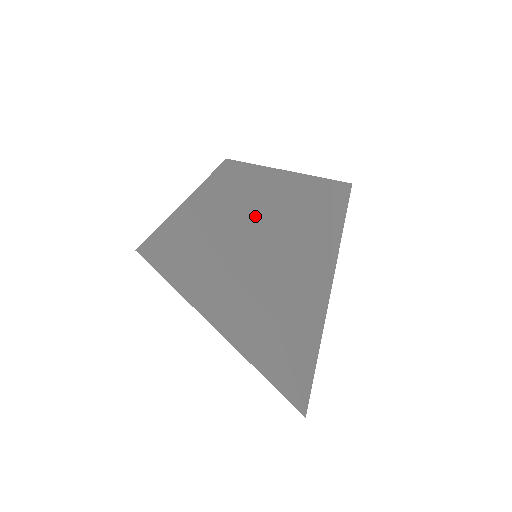
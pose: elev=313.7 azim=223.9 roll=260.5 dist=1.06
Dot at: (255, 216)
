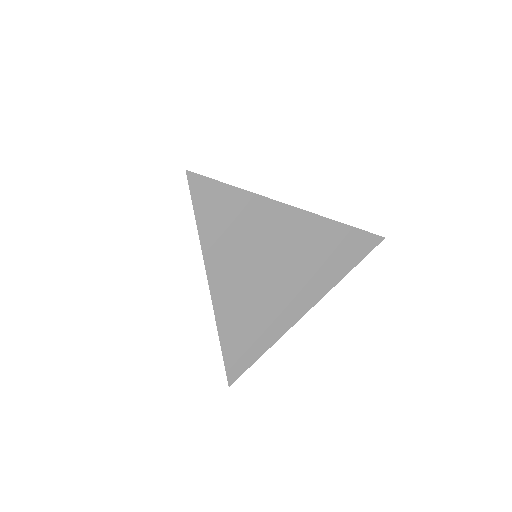
Dot at: (208, 216)
